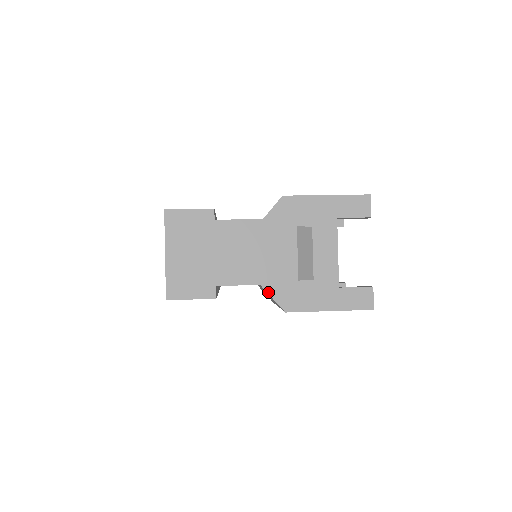
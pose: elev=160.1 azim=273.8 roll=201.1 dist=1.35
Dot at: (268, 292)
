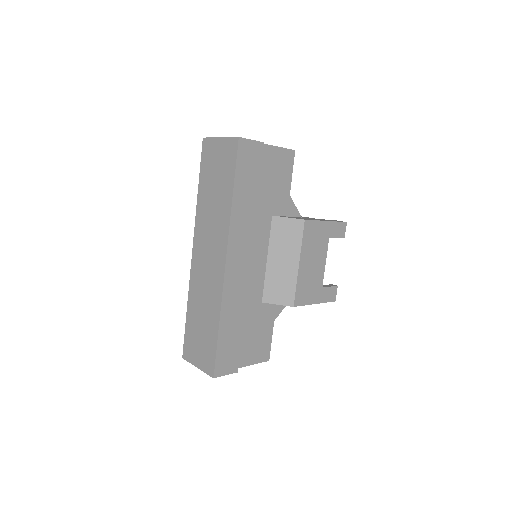
Dot at: (284, 217)
